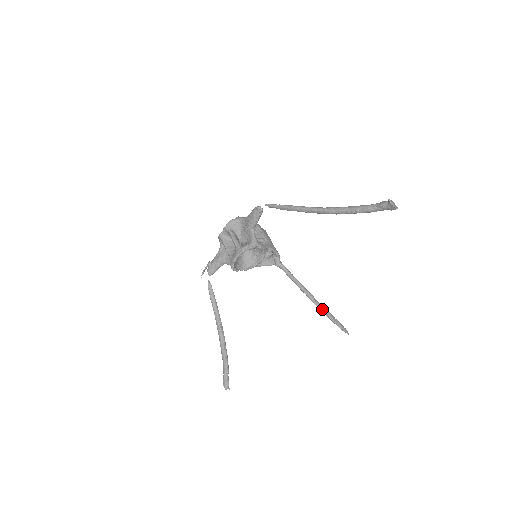
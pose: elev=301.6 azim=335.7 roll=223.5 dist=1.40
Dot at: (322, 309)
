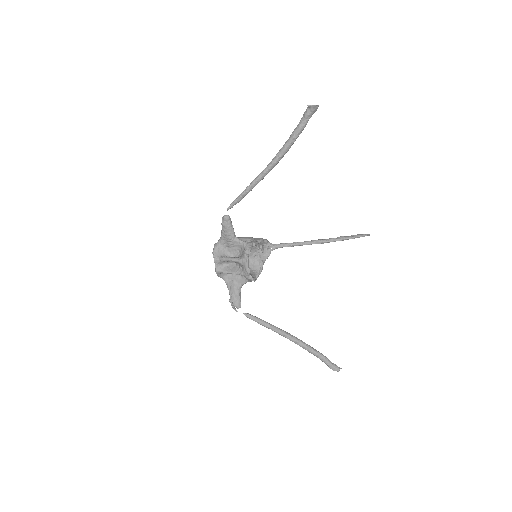
Dot at: (335, 240)
